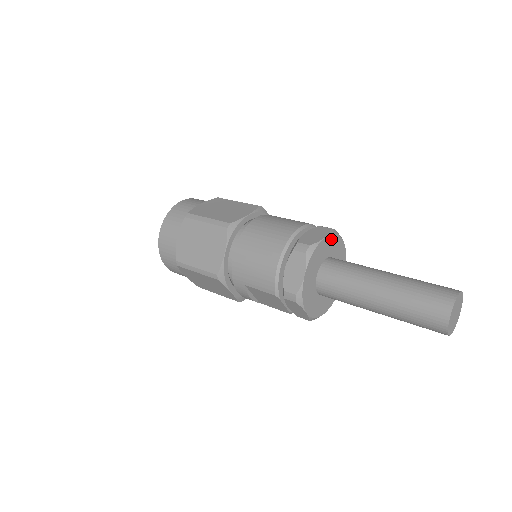
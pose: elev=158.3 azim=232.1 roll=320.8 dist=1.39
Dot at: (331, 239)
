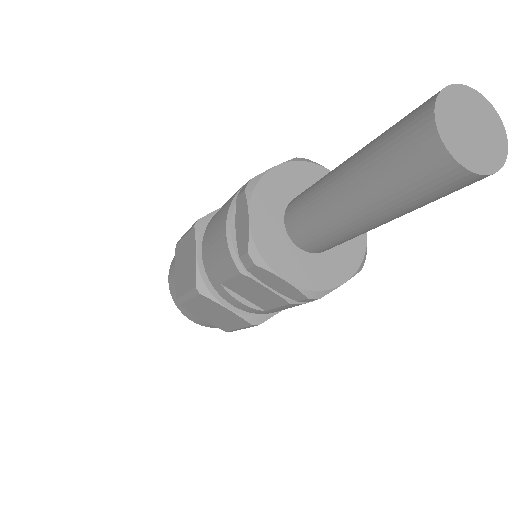
Dot at: (297, 169)
